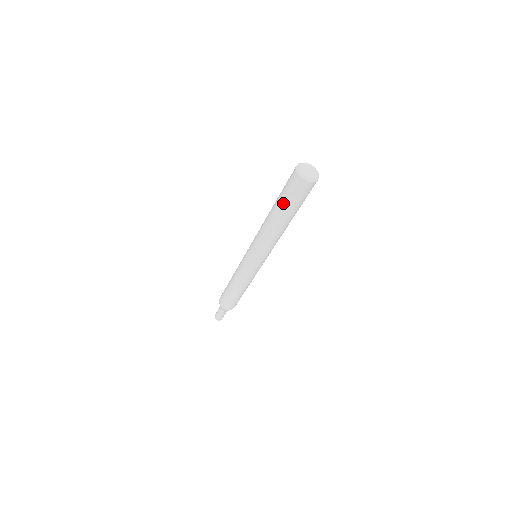
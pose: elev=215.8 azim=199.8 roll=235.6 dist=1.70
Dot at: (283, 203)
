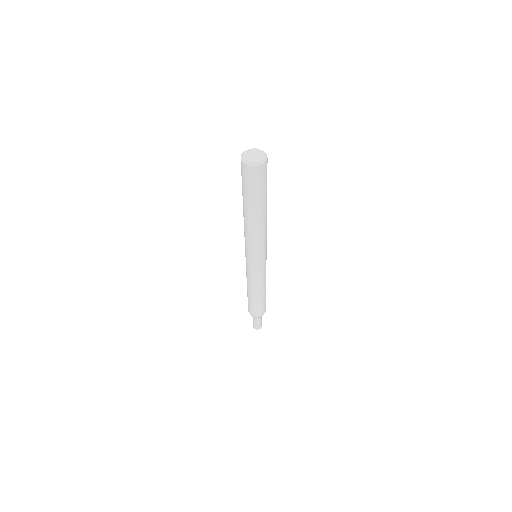
Dot at: (243, 193)
